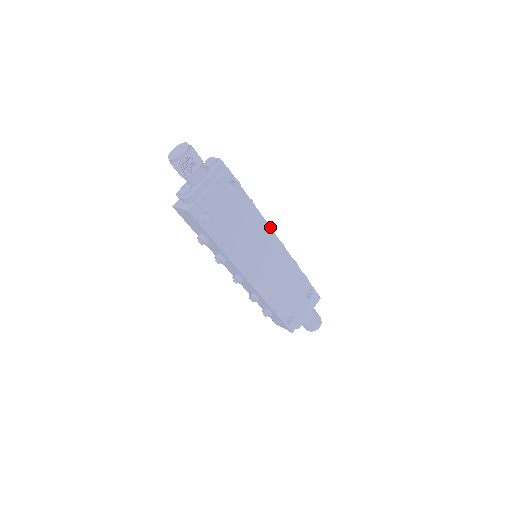
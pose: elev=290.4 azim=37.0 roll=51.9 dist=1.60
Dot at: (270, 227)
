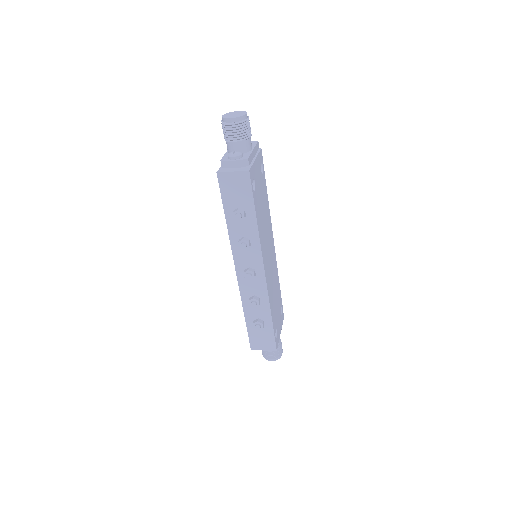
Dot at: (271, 225)
